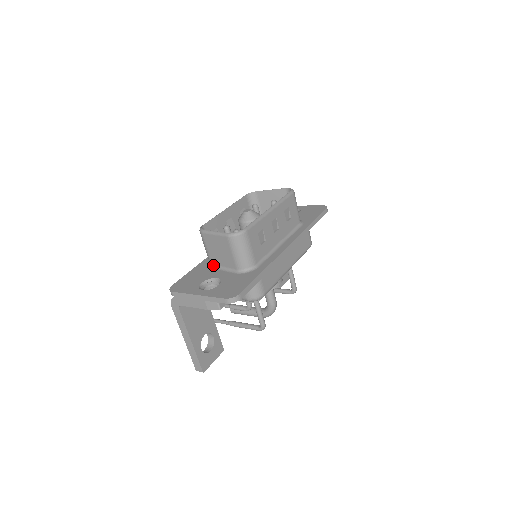
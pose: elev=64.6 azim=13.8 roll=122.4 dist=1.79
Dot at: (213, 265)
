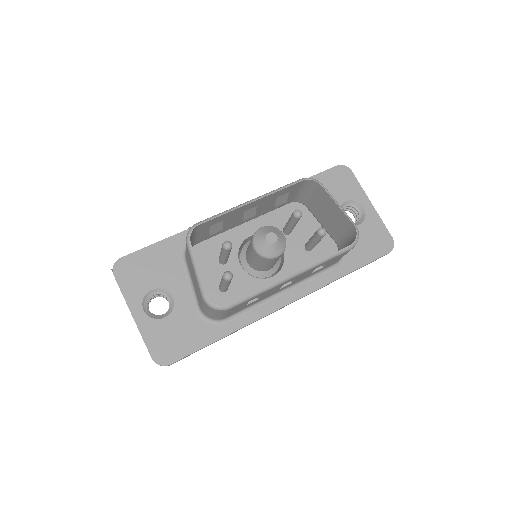
Dot at: (186, 262)
